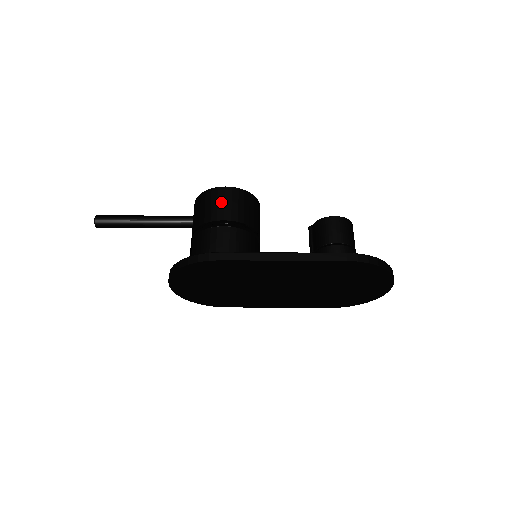
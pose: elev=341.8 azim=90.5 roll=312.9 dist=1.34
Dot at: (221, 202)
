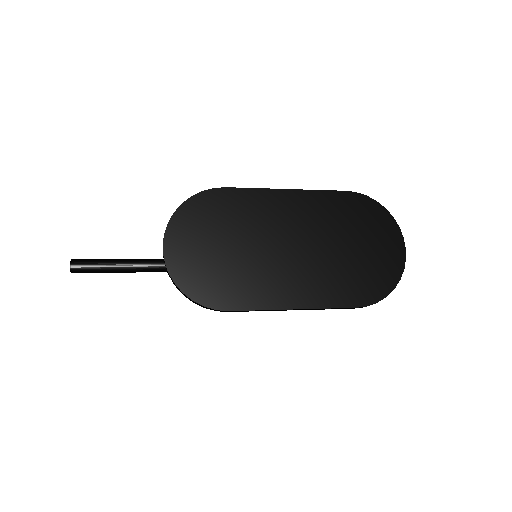
Dot at: occluded
